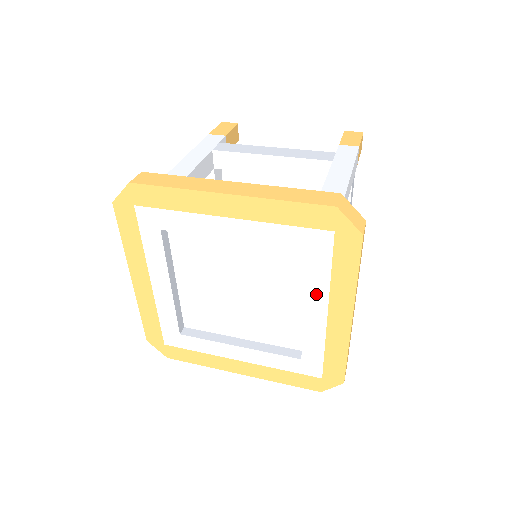
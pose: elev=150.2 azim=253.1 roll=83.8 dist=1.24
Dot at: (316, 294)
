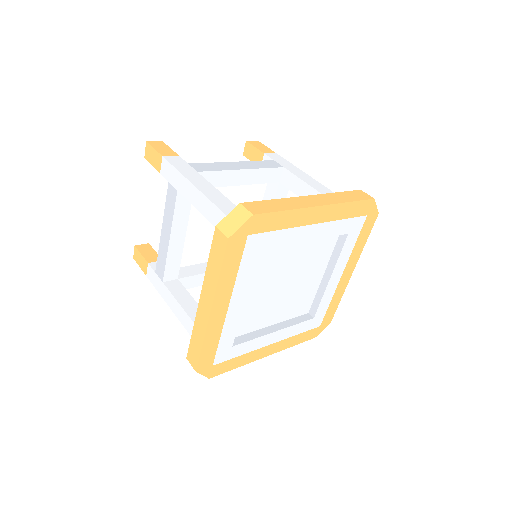
Dot at: (341, 263)
